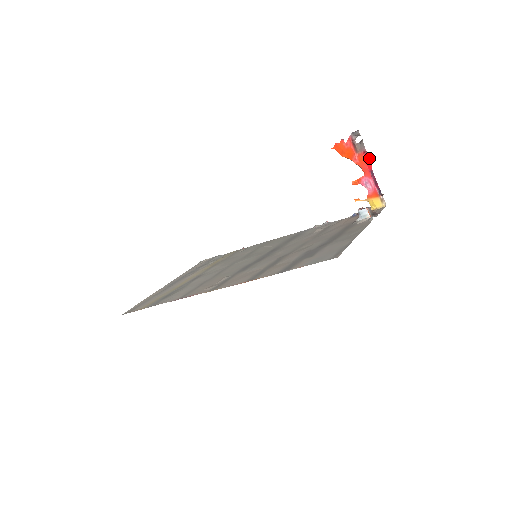
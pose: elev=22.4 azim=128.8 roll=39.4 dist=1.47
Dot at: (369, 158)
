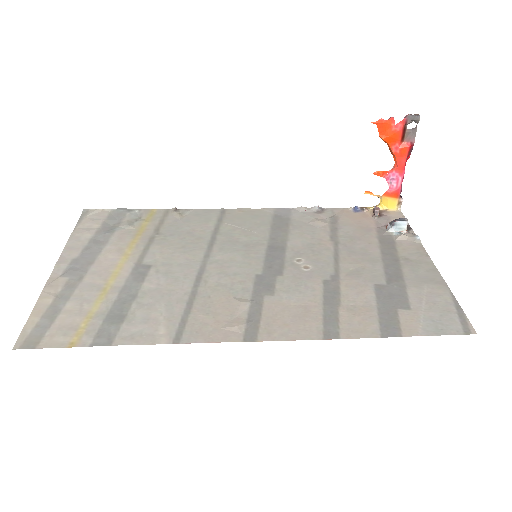
Dot at: occluded
